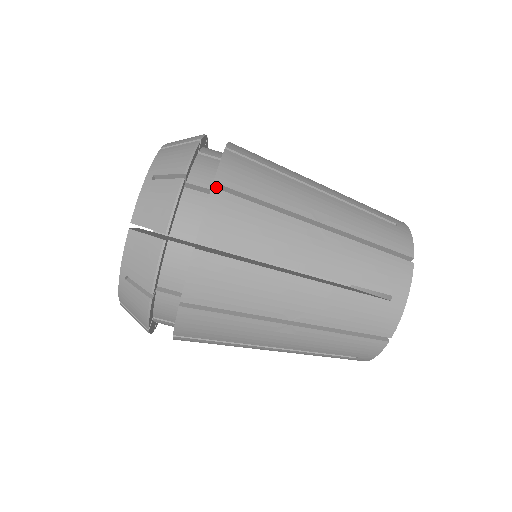
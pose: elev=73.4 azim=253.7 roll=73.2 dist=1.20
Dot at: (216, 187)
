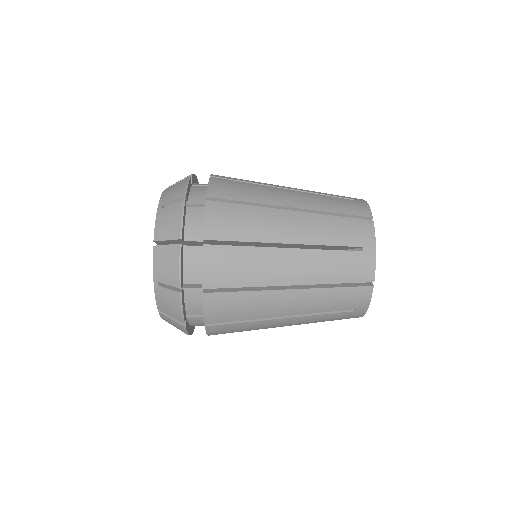
Dot at: (206, 286)
